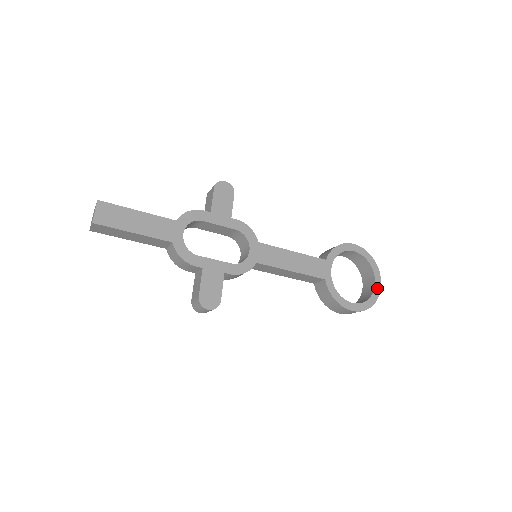
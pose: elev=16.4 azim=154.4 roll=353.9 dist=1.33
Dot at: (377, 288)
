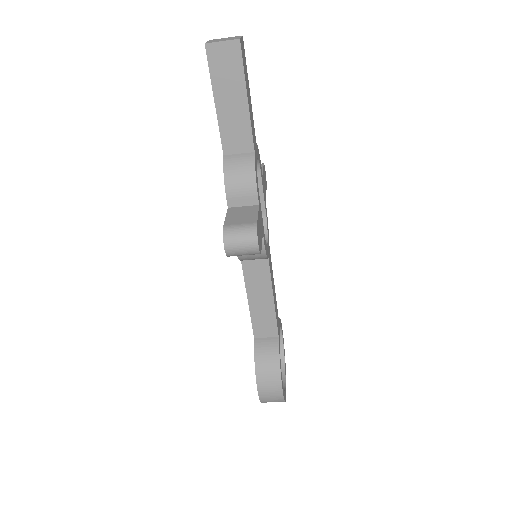
Dot at: occluded
